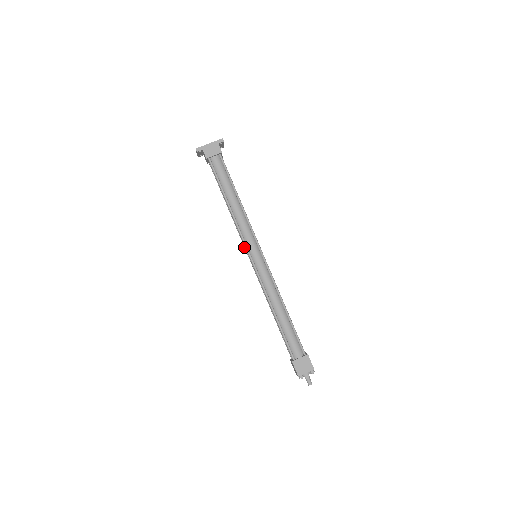
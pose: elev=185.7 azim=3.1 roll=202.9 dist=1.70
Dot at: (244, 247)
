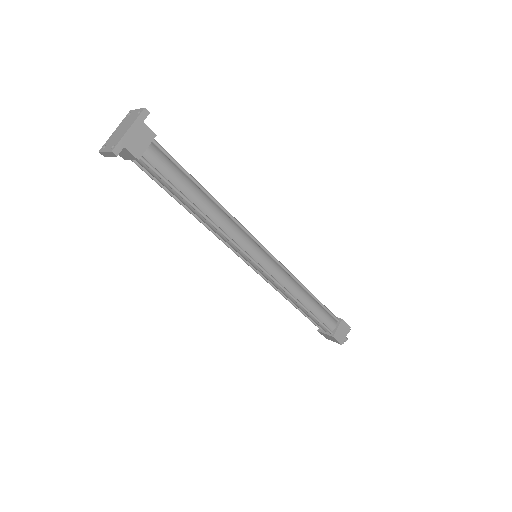
Dot at: occluded
